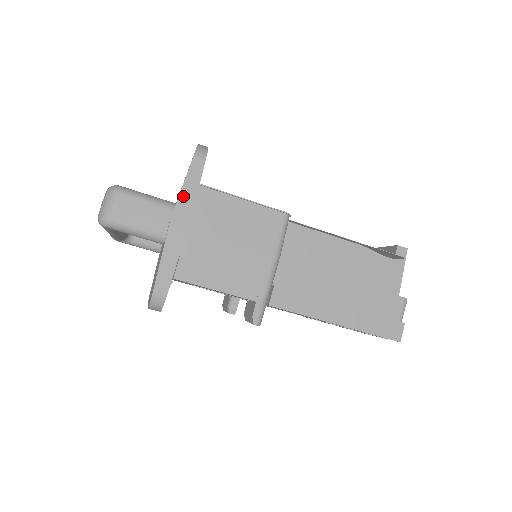
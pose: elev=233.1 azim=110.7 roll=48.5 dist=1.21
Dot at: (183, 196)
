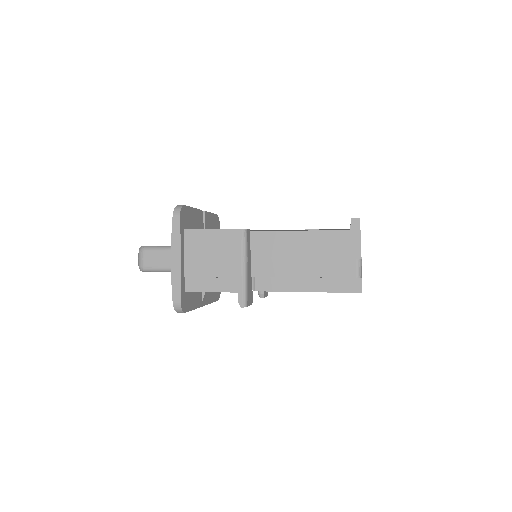
Dot at: (173, 242)
